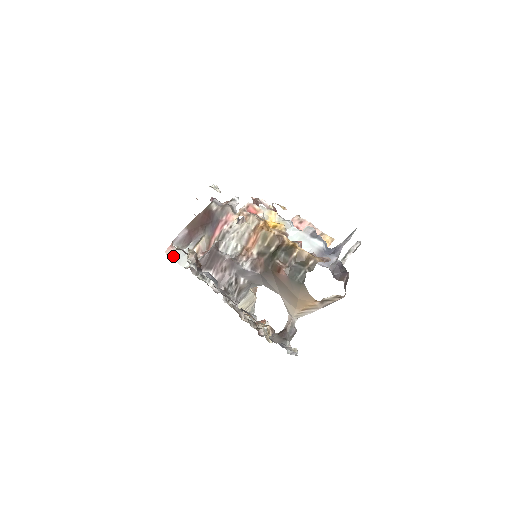
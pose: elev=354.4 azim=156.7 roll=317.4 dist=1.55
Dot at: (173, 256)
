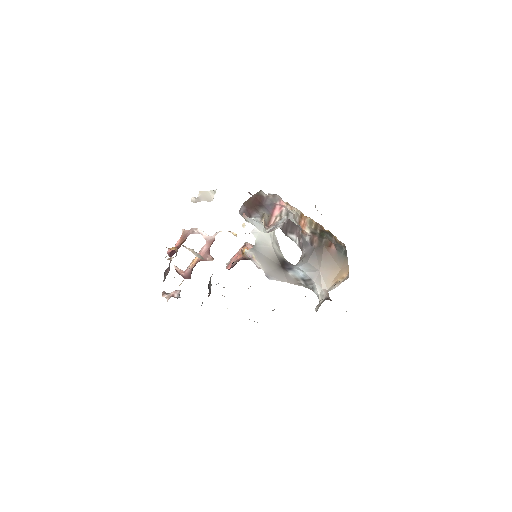
Dot at: (249, 221)
